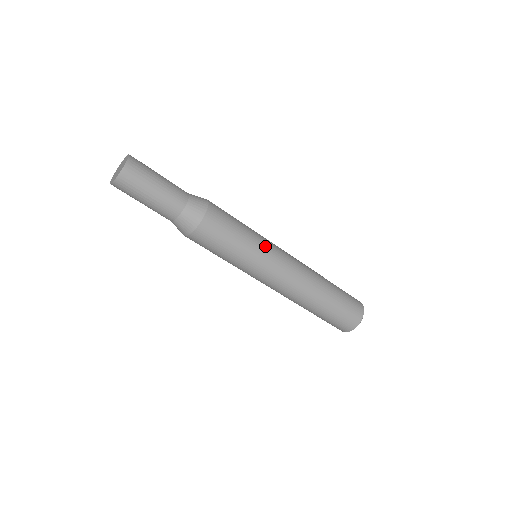
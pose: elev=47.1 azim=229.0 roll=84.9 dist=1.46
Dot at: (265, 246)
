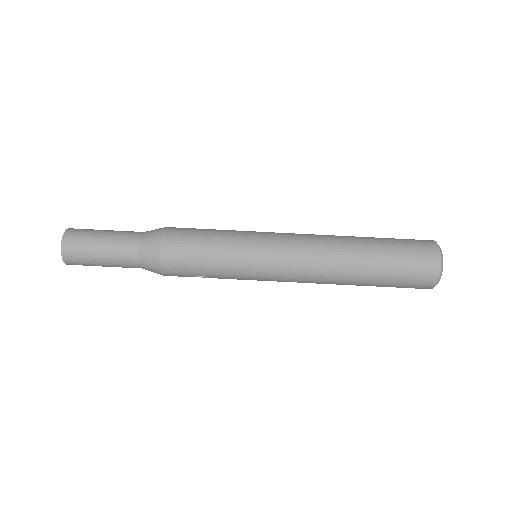
Dot at: (251, 231)
